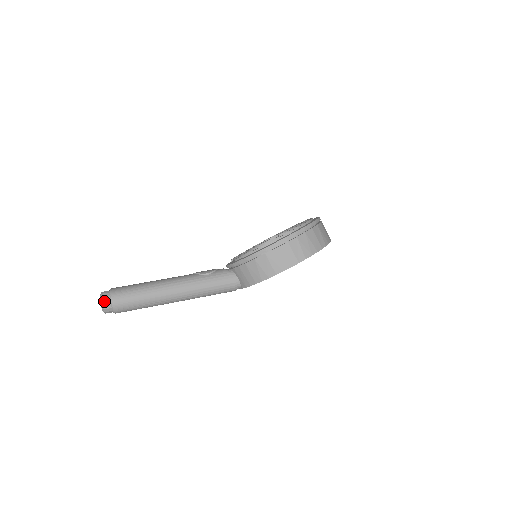
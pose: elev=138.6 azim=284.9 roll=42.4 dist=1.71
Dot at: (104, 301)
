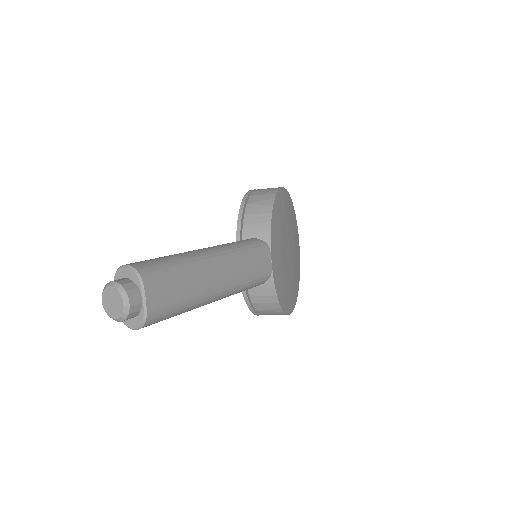
Dot at: (114, 281)
